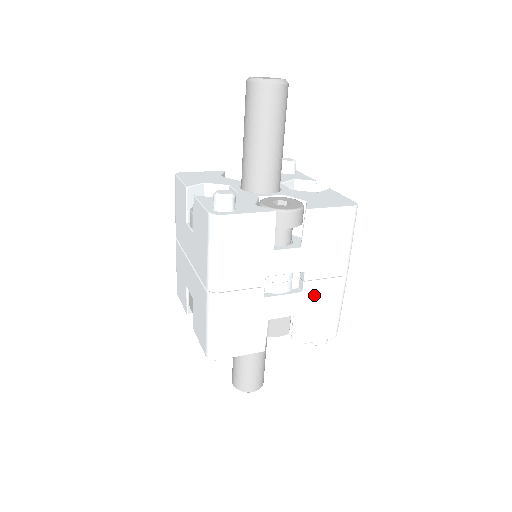
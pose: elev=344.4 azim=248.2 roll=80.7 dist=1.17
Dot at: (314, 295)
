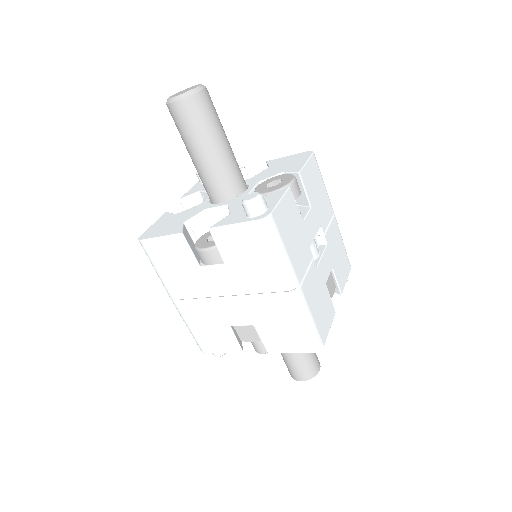
Dot at: (331, 241)
